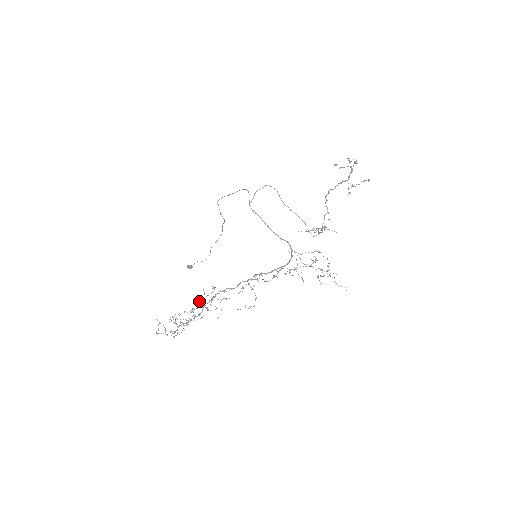
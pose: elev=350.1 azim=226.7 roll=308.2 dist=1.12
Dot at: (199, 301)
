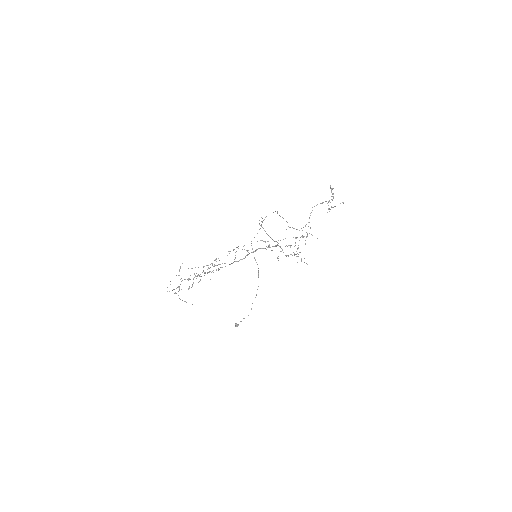
Dot at: occluded
